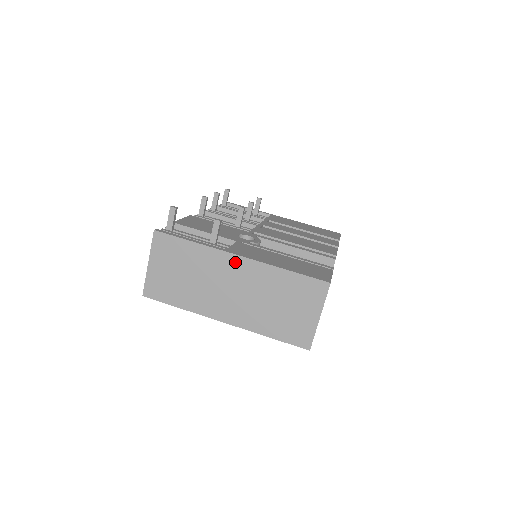
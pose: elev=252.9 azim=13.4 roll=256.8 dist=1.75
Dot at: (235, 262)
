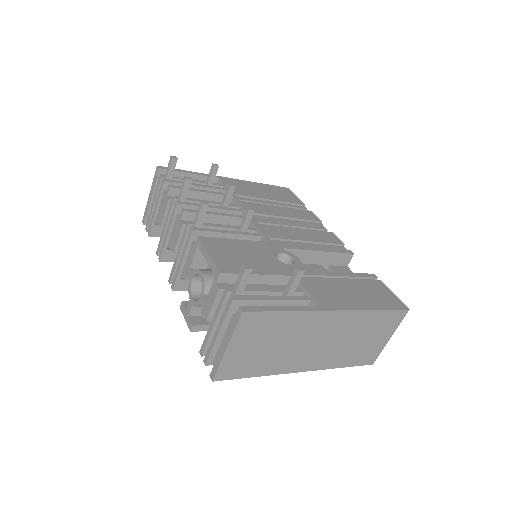
Dot at: (331, 317)
